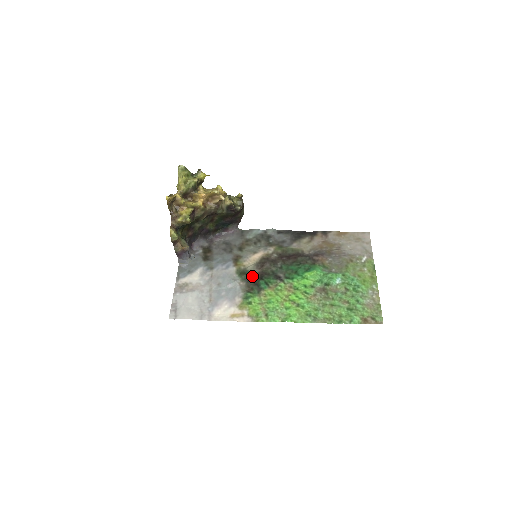
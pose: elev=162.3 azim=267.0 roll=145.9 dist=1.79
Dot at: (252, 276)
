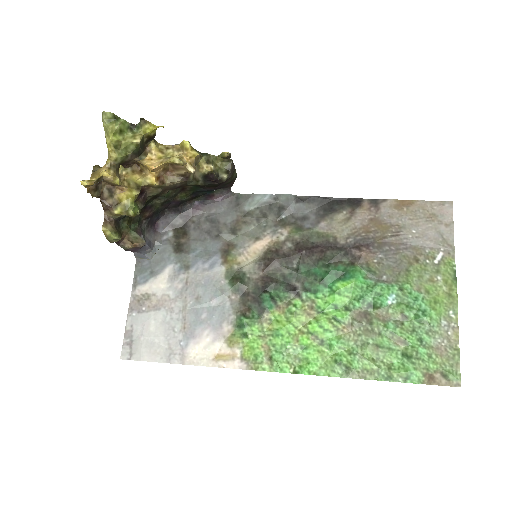
Dot at: (250, 285)
